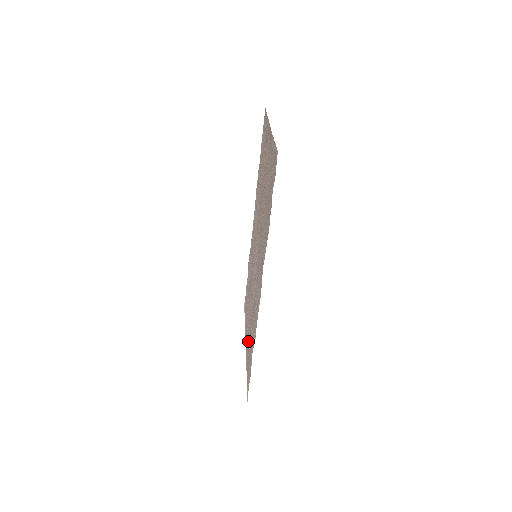
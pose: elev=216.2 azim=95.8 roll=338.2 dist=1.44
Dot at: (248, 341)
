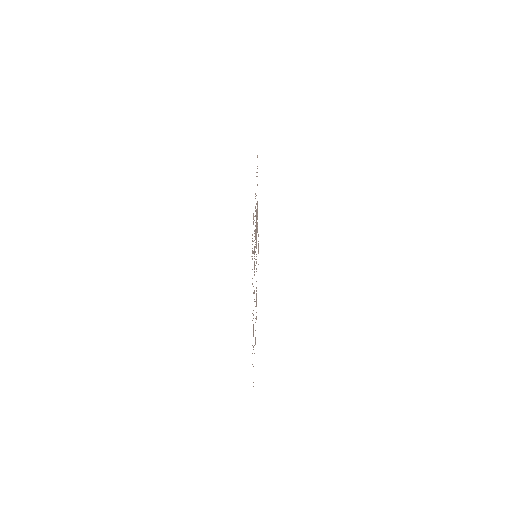
Dot at: occluded
